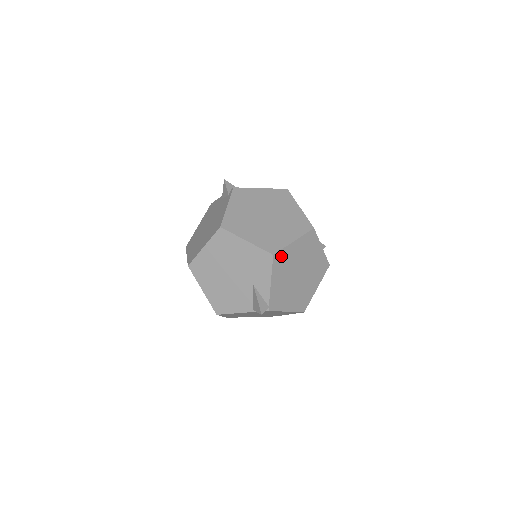
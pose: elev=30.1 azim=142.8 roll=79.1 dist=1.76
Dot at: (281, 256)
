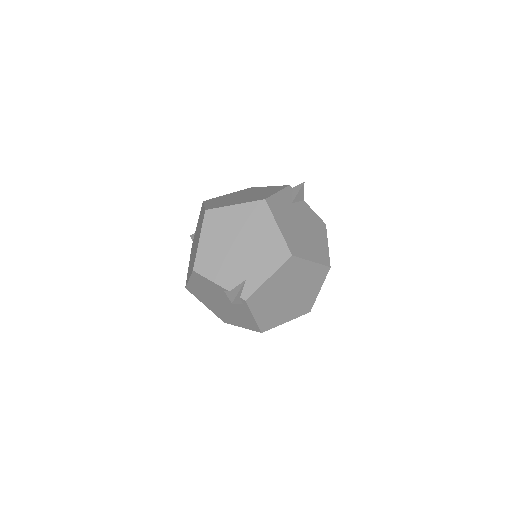
Dot at: occluded
